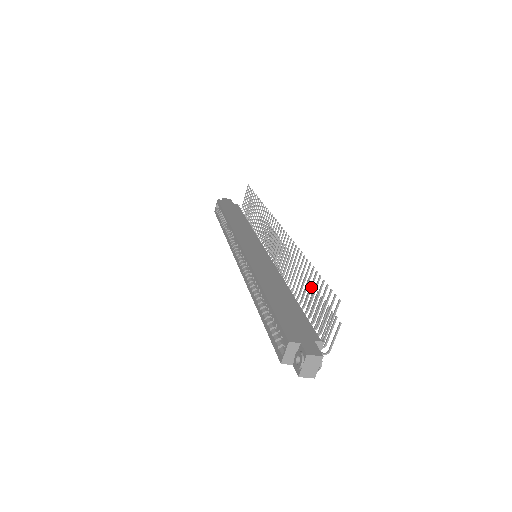
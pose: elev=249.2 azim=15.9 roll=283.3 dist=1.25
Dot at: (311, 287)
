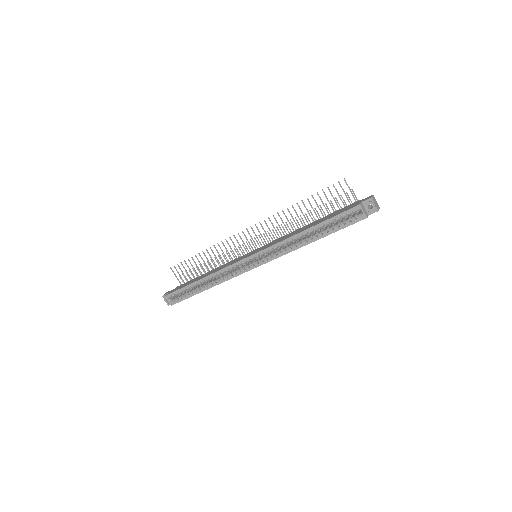
Dot at: (317, 205)
